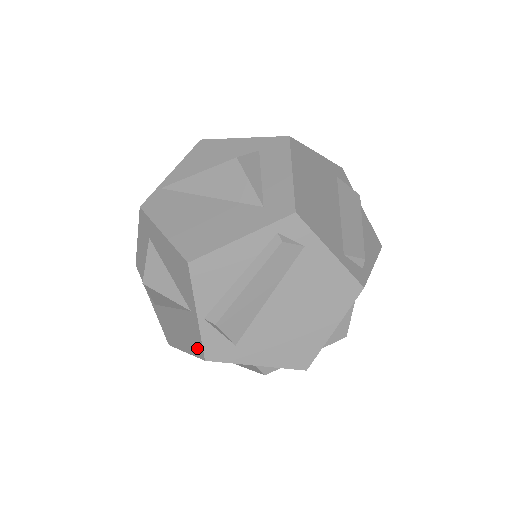
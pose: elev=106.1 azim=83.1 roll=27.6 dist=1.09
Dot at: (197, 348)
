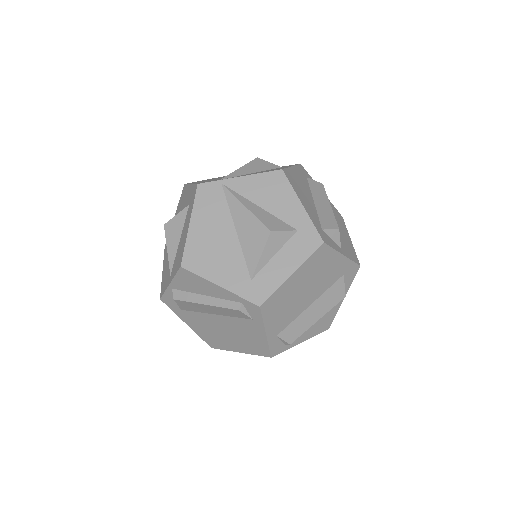
Dot at: (163, 288)
